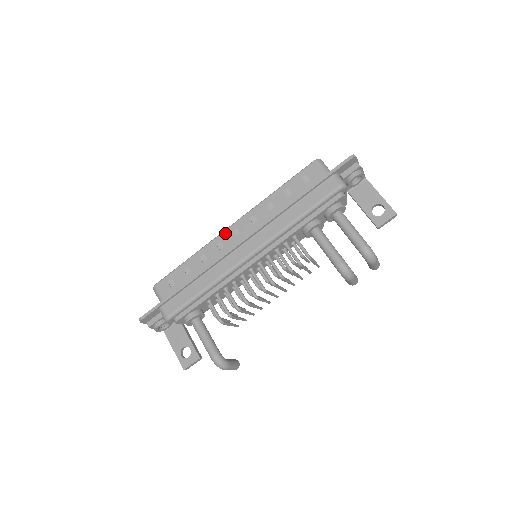
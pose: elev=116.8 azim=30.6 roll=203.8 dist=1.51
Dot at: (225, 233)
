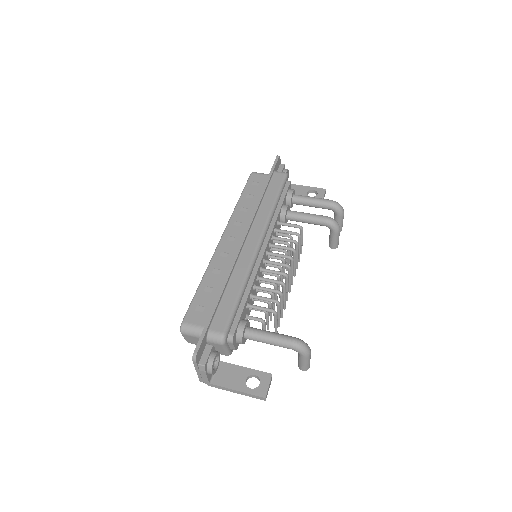
Dot at: (221, 245)
